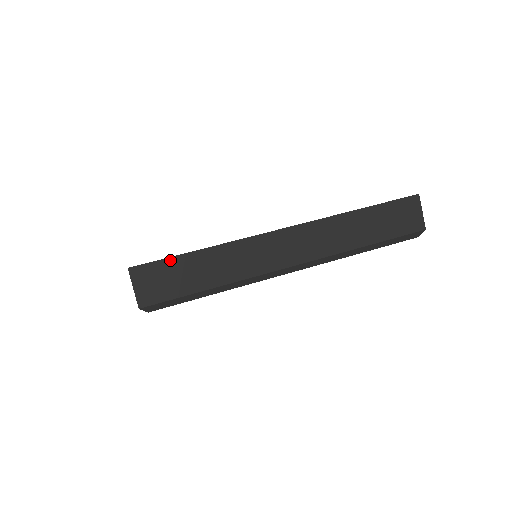
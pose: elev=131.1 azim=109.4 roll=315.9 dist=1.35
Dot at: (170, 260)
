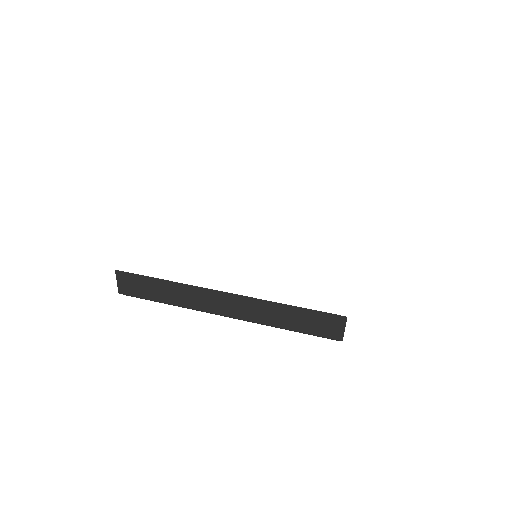
Dot at: occluded
